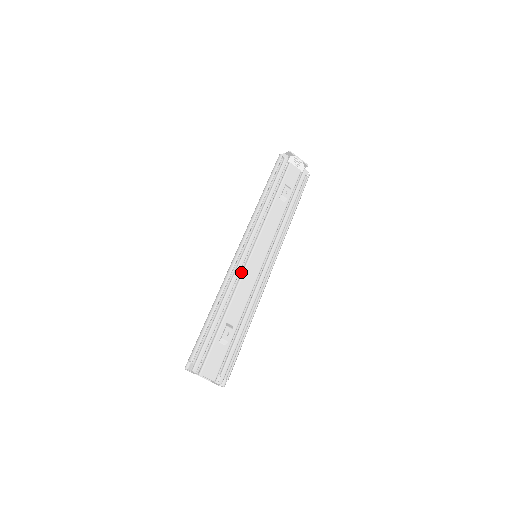
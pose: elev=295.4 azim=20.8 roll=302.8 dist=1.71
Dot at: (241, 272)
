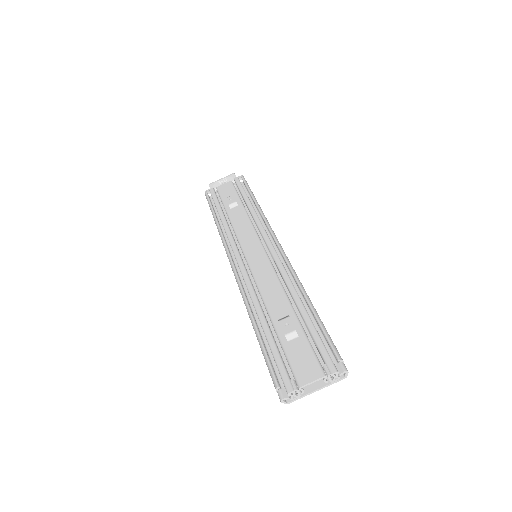
Dot at: occluded
